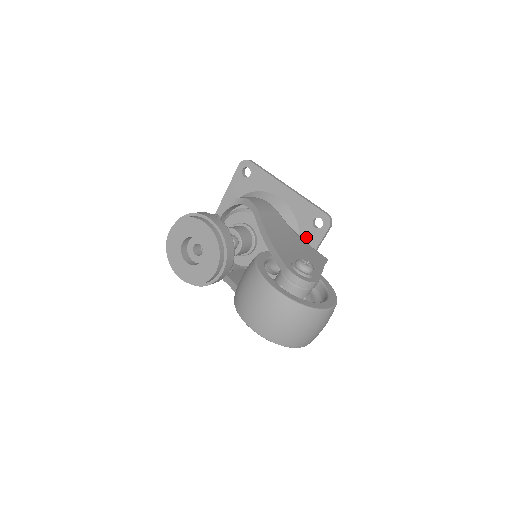
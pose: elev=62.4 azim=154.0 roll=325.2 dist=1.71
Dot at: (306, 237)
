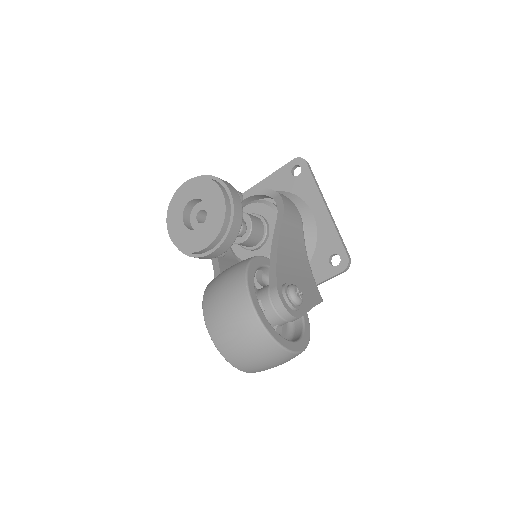
Dot at: (315, 267)
